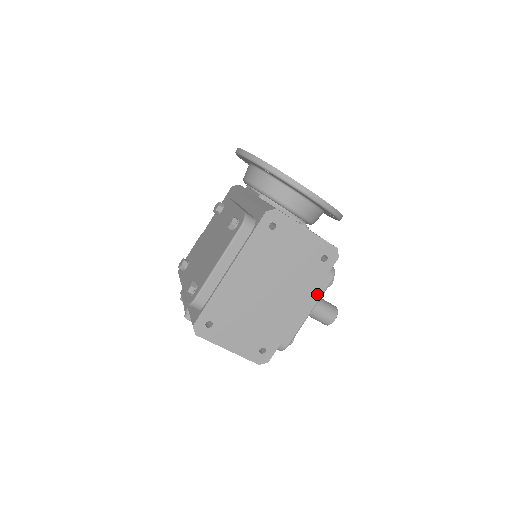
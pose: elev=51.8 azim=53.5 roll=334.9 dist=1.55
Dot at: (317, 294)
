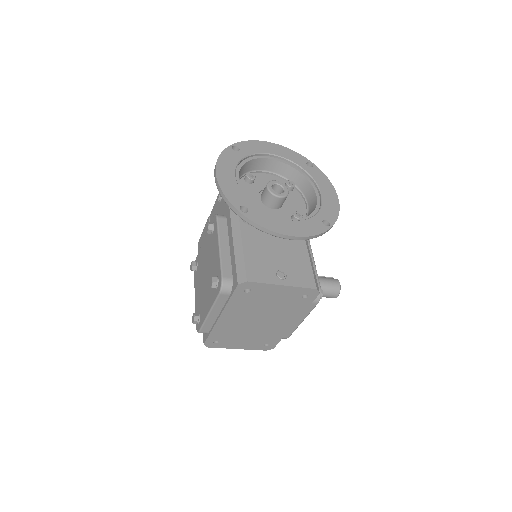
Dot at: (306, 312)
